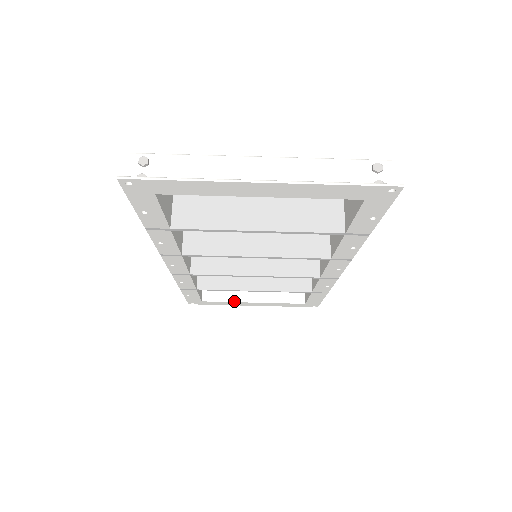
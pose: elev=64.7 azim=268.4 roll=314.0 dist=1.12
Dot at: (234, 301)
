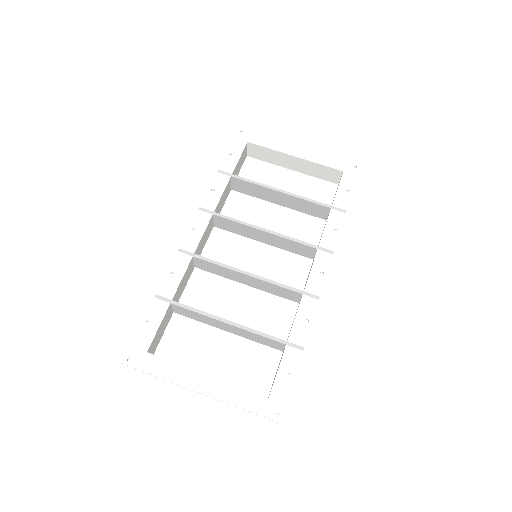
Dot at: (184, 366)
